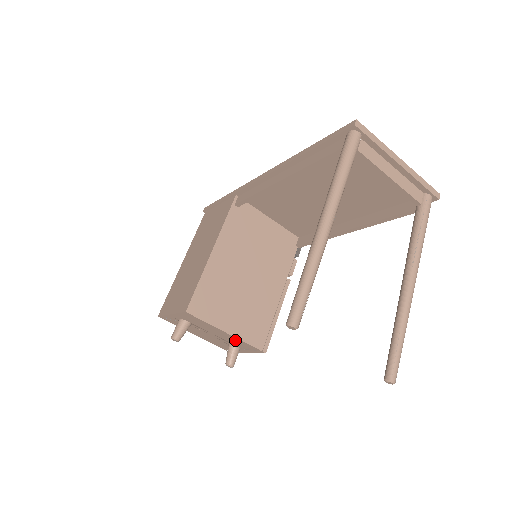
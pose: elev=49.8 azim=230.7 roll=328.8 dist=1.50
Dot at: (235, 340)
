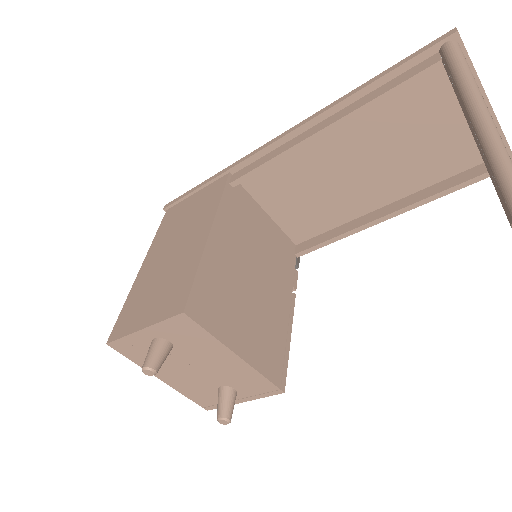
Dot at: (242, 372)
